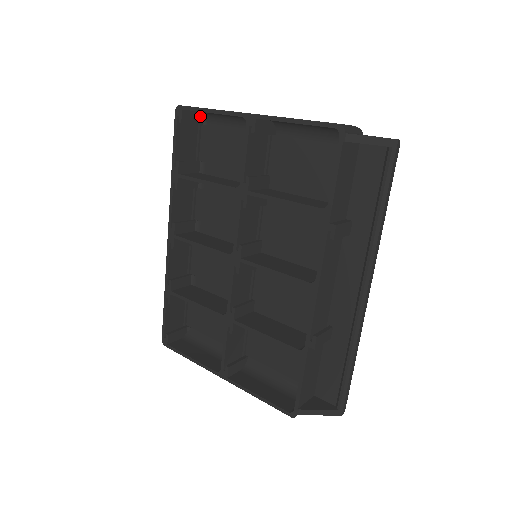
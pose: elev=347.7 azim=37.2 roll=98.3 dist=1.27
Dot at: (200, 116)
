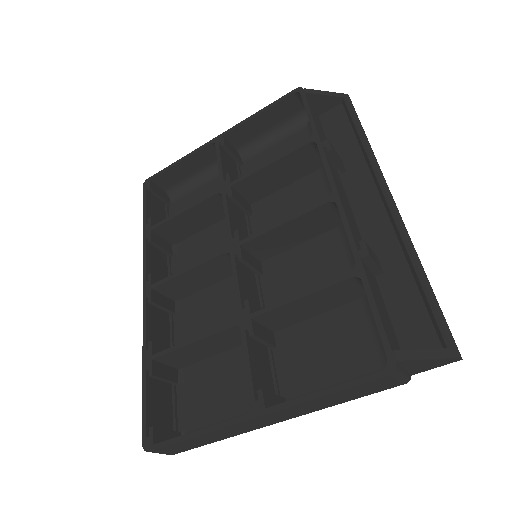
Dot at: (167, 196)
